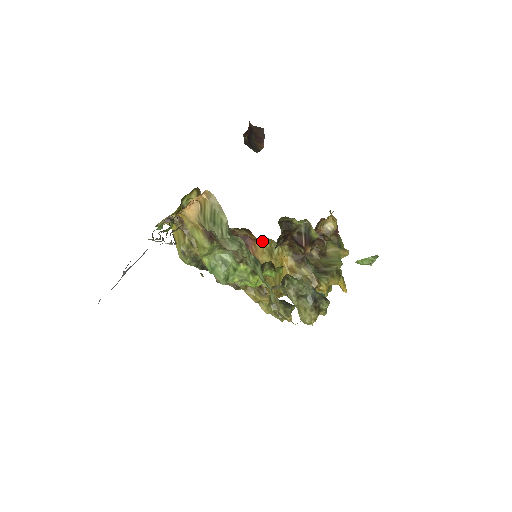
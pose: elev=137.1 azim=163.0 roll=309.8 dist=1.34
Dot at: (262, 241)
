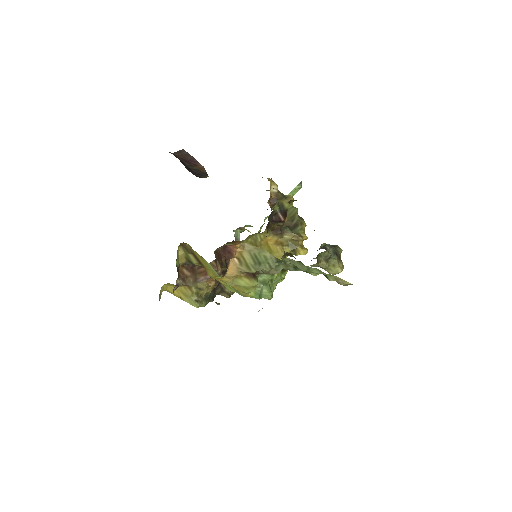
Dot at: (244, 241)
